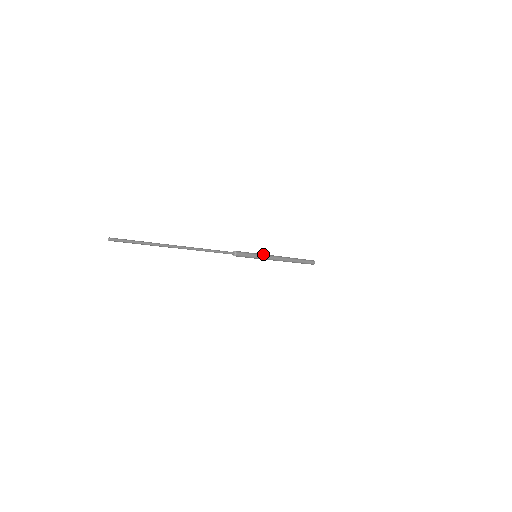
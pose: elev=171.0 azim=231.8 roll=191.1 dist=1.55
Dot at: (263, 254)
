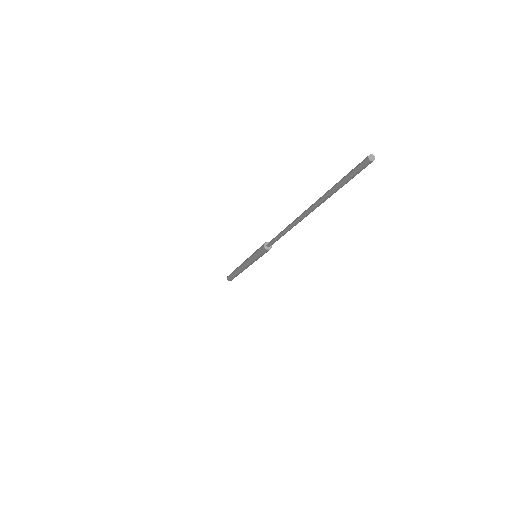
Dot at: occluded
